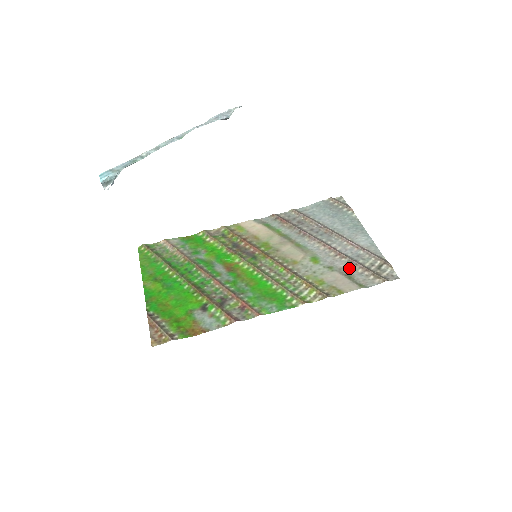
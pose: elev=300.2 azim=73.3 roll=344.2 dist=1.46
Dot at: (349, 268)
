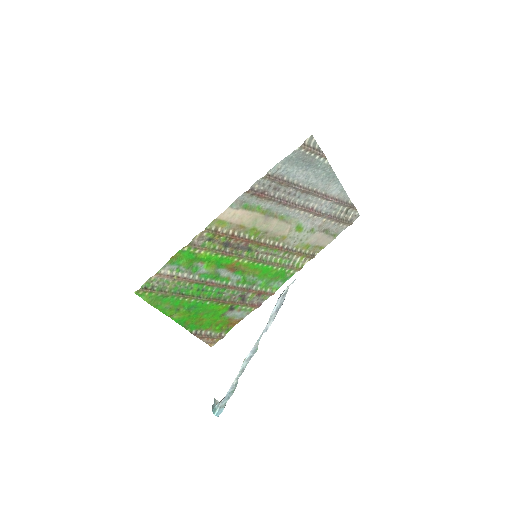
Dot at: (325, 223)
